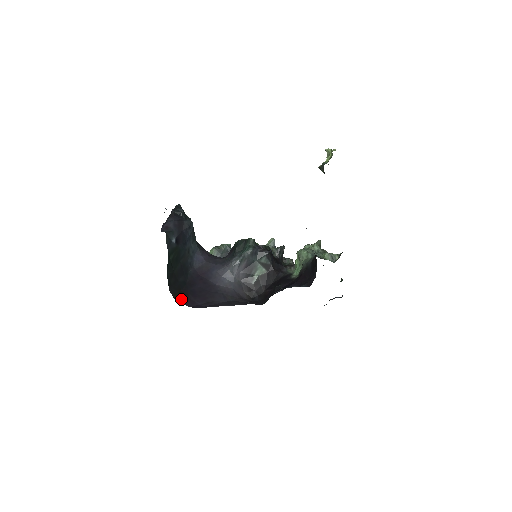
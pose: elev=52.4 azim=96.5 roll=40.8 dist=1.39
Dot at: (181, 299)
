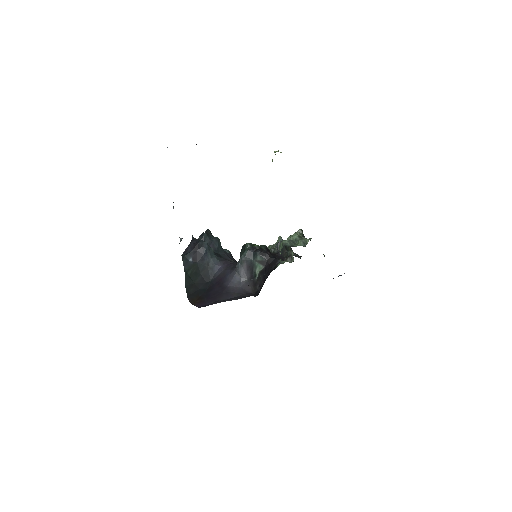
Dot at: (196, 303)
